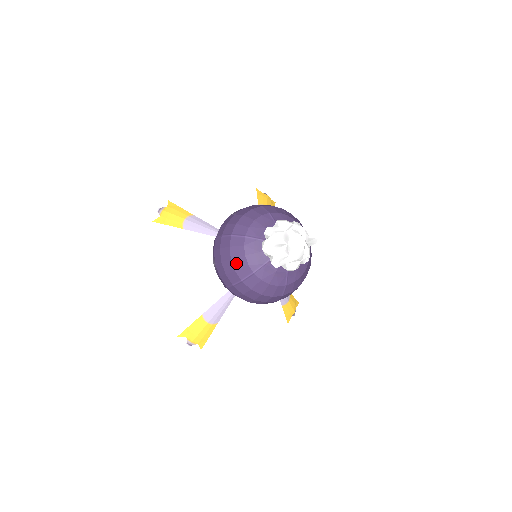
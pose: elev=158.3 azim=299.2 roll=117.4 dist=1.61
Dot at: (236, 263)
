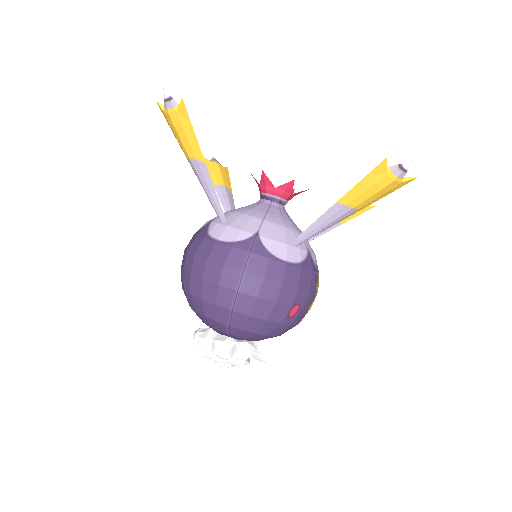
Dot at: occluded
